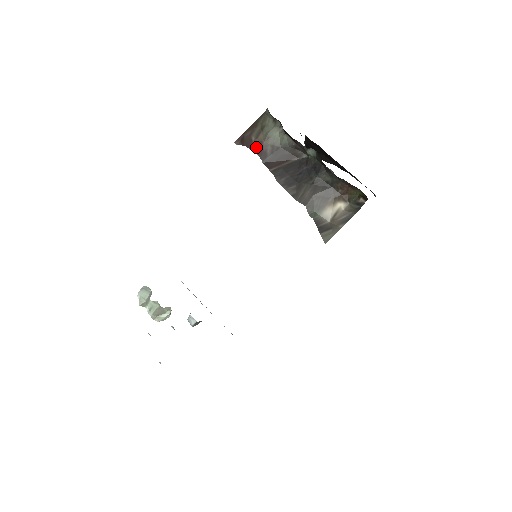
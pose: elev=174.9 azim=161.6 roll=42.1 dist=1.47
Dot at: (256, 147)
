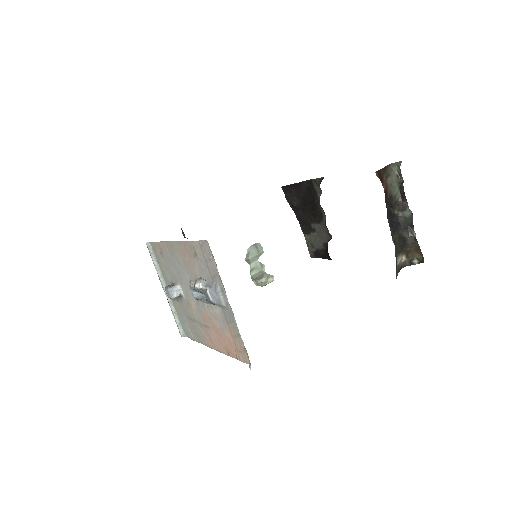
Dot at: (385, 186)
